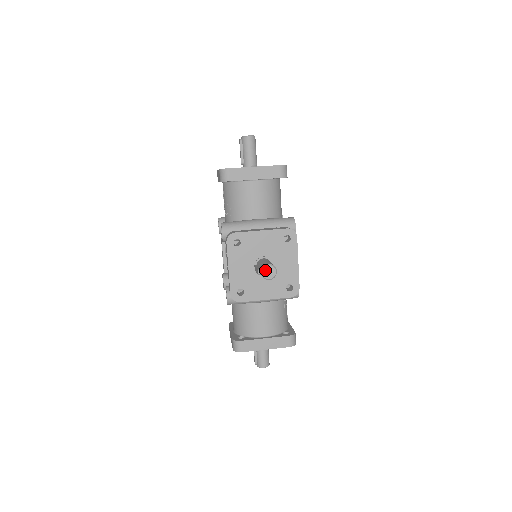
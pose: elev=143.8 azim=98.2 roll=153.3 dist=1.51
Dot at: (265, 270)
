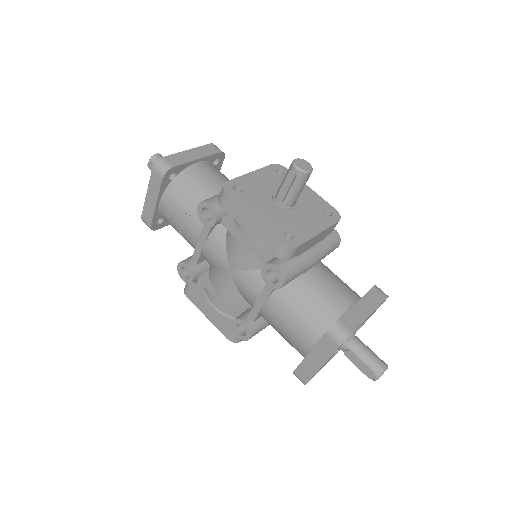
Dot at: (298, 164)
